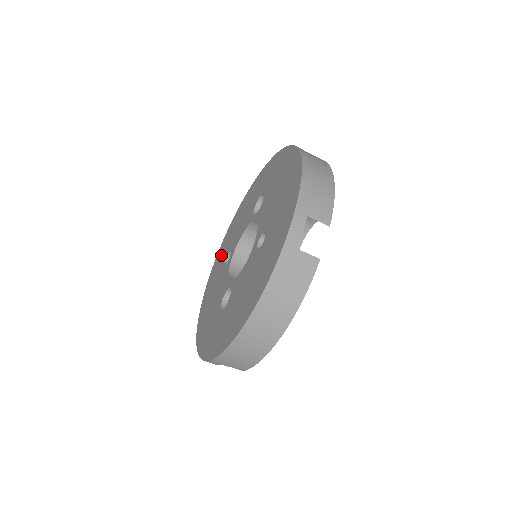
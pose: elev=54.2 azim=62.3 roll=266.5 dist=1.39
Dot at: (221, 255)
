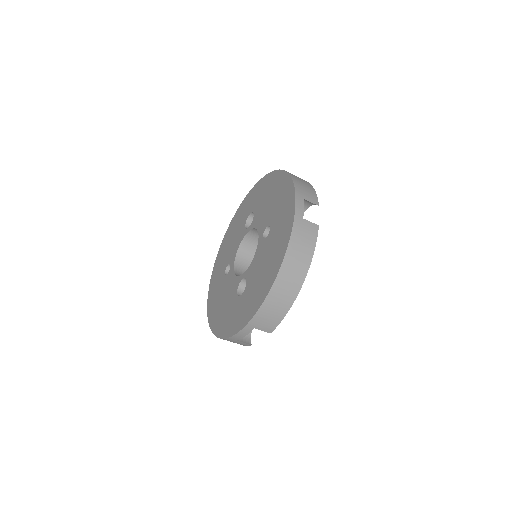
Dot at: (217, 275)
